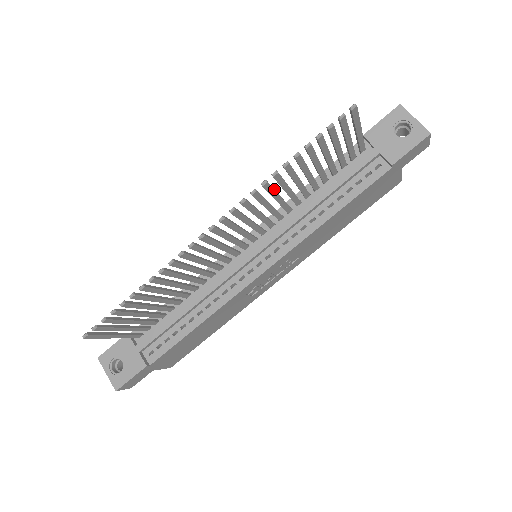
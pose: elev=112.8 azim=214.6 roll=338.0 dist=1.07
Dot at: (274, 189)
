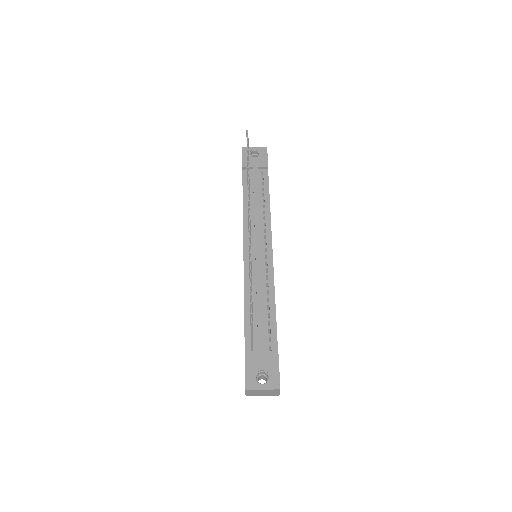
Dot at: occluded
